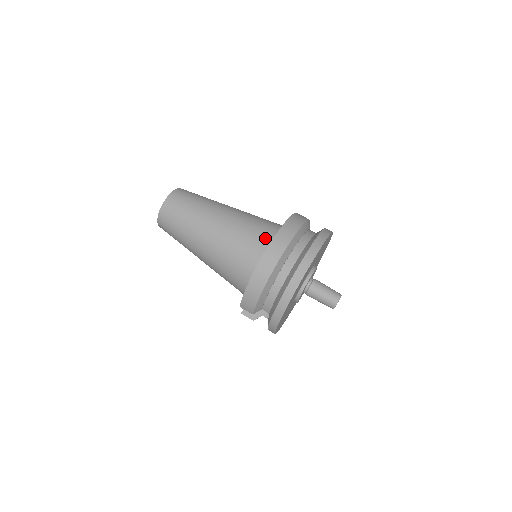
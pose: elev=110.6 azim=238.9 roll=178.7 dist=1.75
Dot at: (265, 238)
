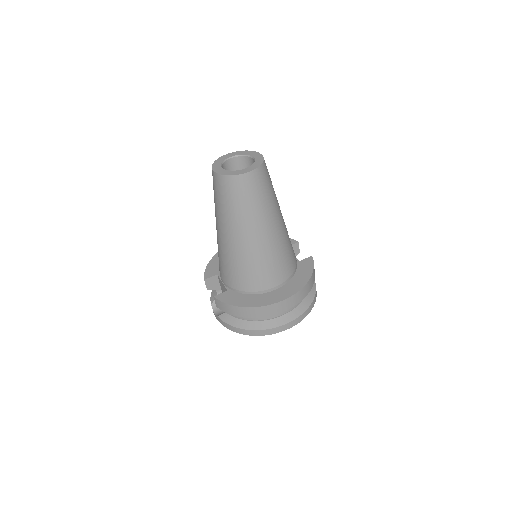
Dot at: (281, 278)
